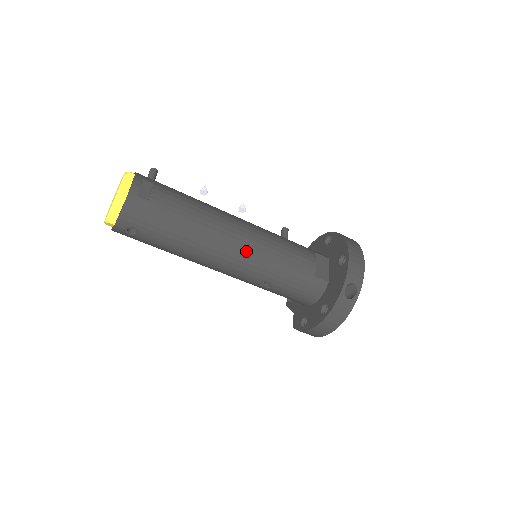
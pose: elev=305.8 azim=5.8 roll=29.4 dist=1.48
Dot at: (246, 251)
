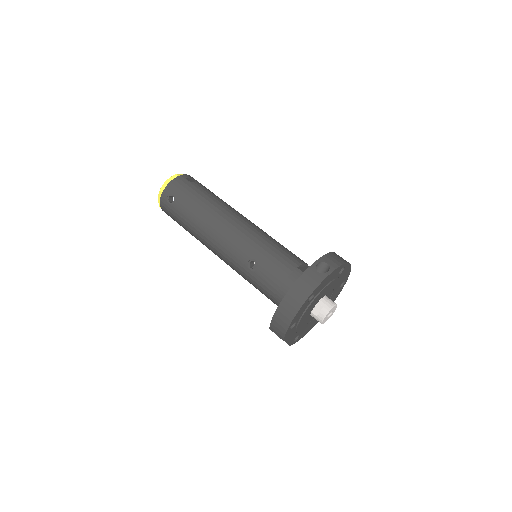
Dot at: (244, 230)
